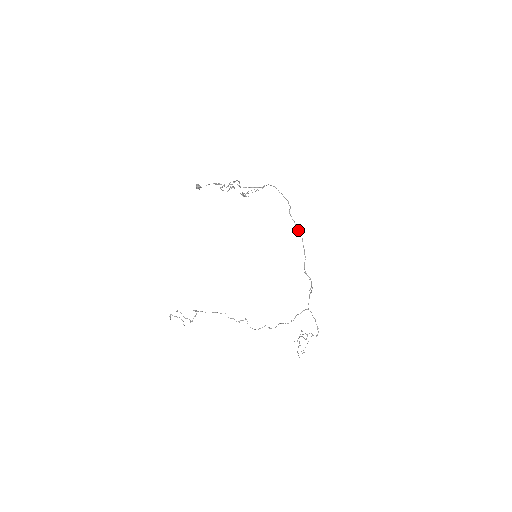
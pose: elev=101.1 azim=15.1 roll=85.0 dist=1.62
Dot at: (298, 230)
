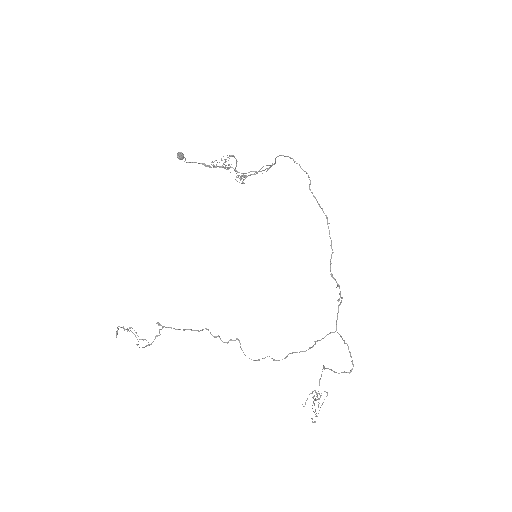
Dot at: occluded
